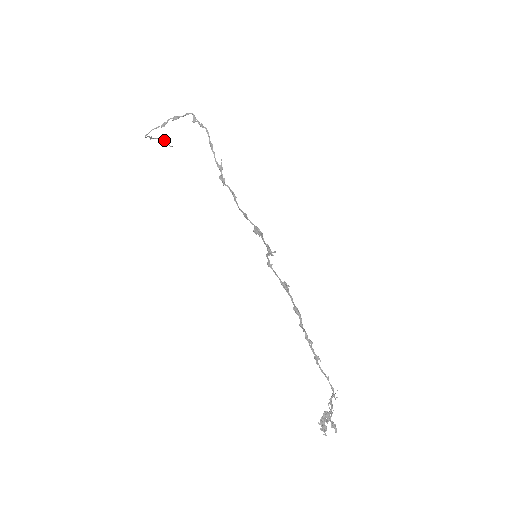
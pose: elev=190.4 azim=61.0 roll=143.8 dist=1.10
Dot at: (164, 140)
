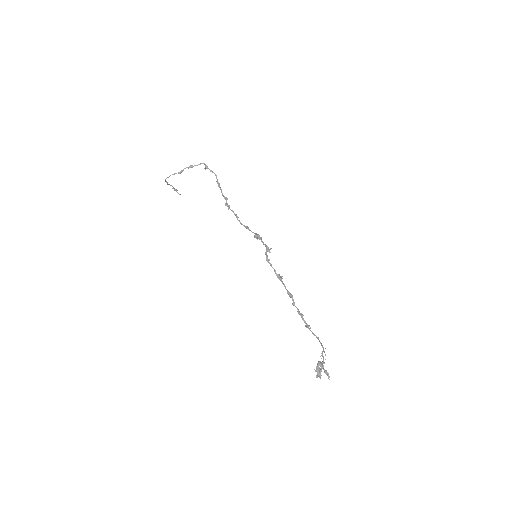
Dot at: occluded
